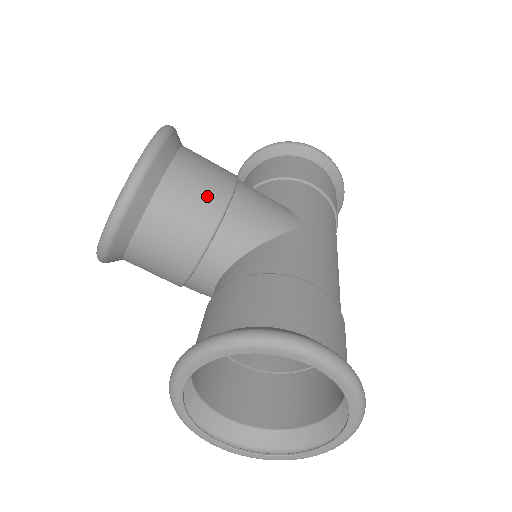
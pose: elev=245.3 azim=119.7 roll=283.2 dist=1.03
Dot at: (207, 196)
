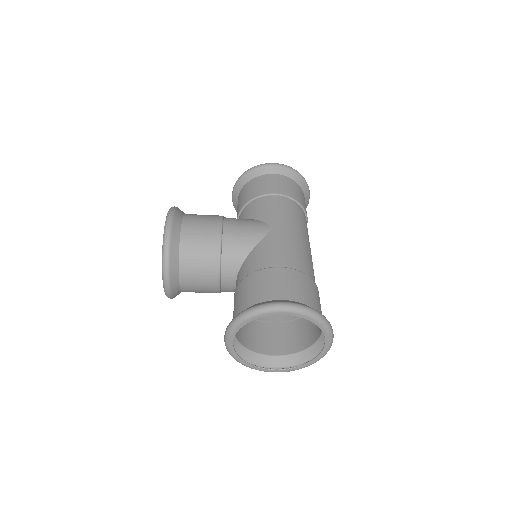
Dot at: (207, 241)
